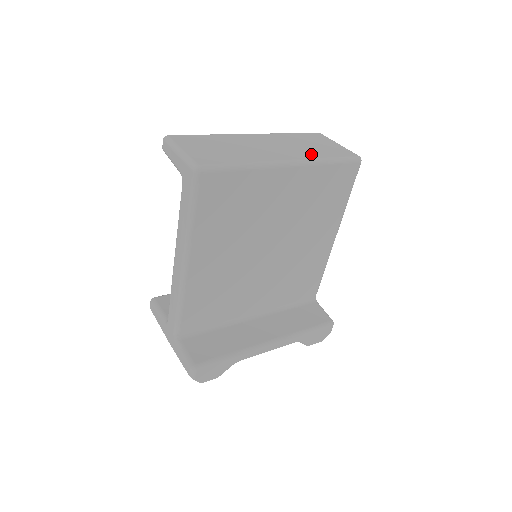
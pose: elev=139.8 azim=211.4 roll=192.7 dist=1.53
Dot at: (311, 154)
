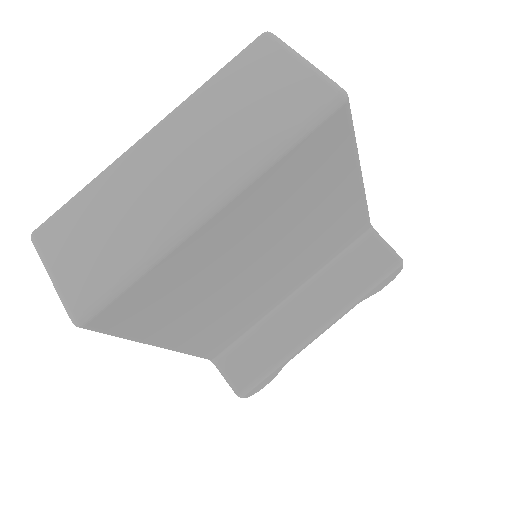
Dot at: (245, 152)
